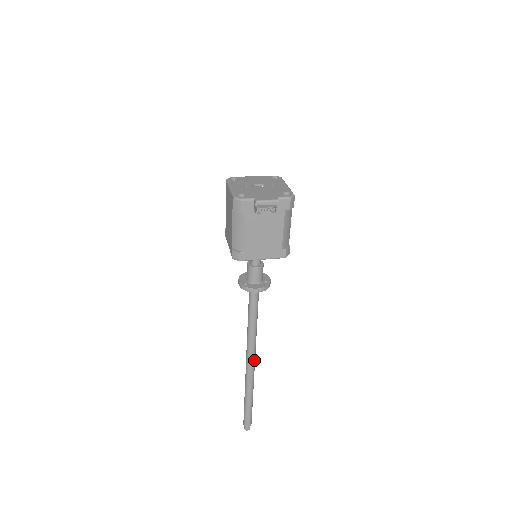
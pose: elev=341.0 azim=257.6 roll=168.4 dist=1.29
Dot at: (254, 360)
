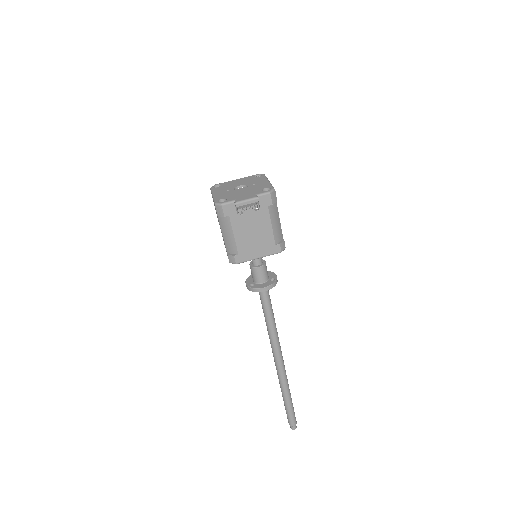
Dot at: (282, 359)
